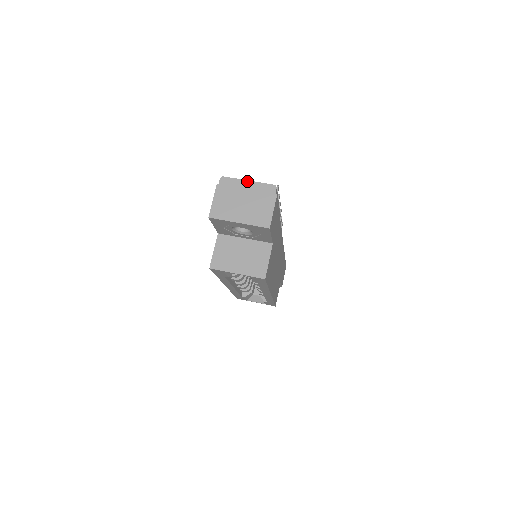
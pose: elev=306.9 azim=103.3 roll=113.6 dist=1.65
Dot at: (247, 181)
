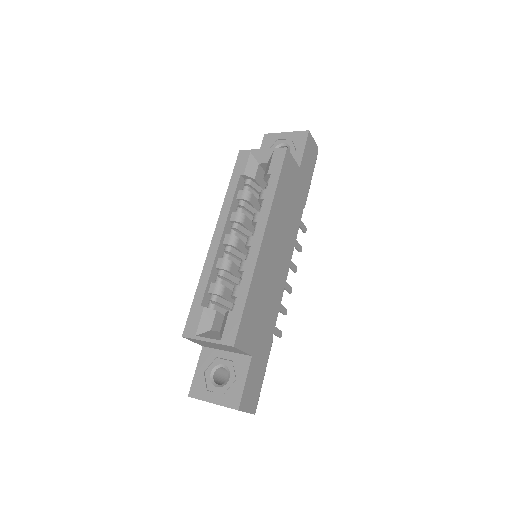
Dot at: occluded
